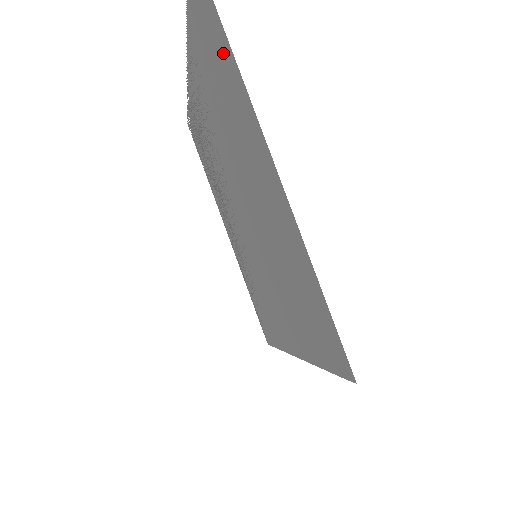
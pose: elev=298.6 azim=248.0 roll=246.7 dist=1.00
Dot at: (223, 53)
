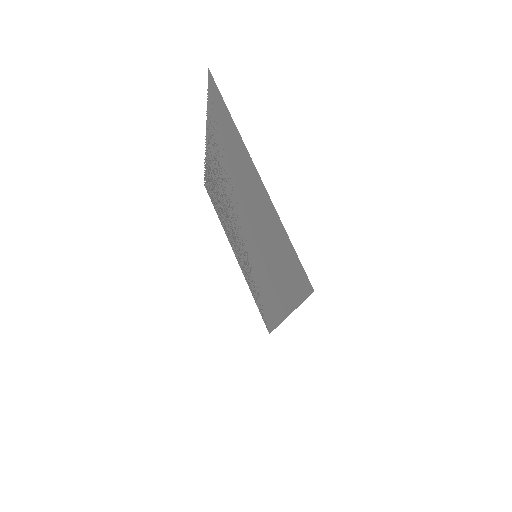
Dot at: (230, 128)
